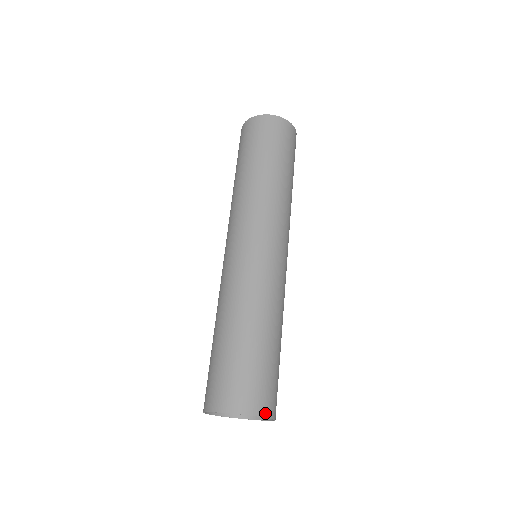
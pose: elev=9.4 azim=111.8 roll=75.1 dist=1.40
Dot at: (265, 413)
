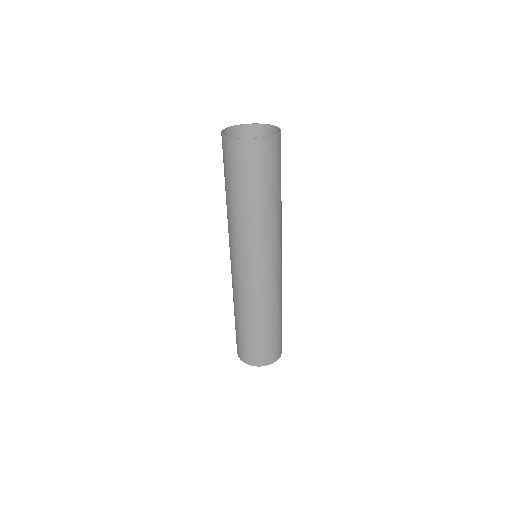
Dot at: (280, 355)
